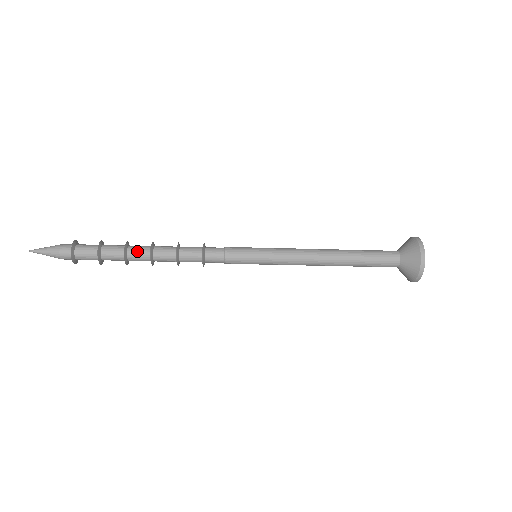
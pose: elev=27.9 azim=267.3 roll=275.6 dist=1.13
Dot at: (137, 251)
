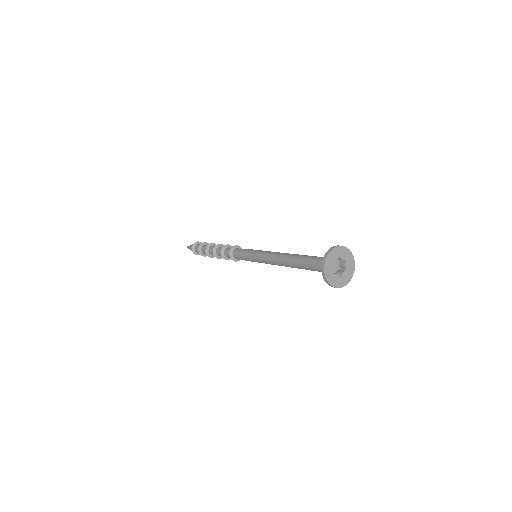
Dot at: (212, 248)
